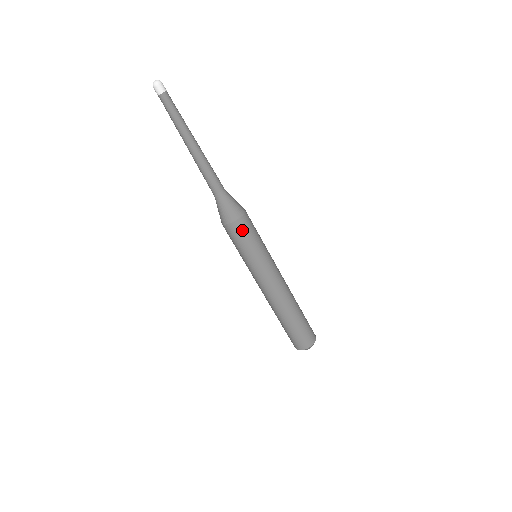
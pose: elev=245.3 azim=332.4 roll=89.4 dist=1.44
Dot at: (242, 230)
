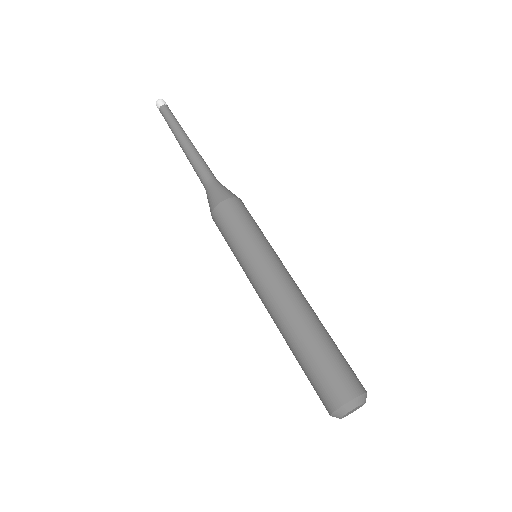
Dot at: (229, 212)
